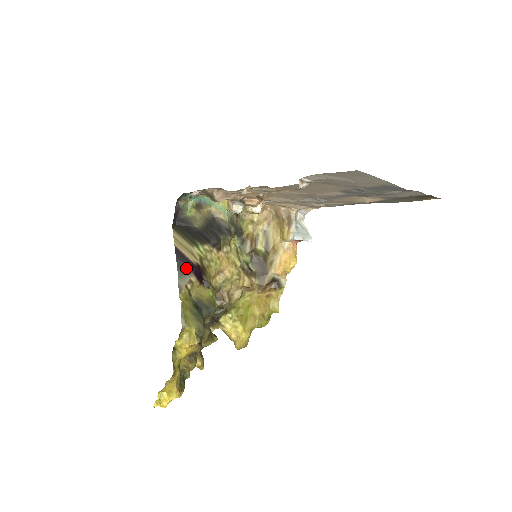
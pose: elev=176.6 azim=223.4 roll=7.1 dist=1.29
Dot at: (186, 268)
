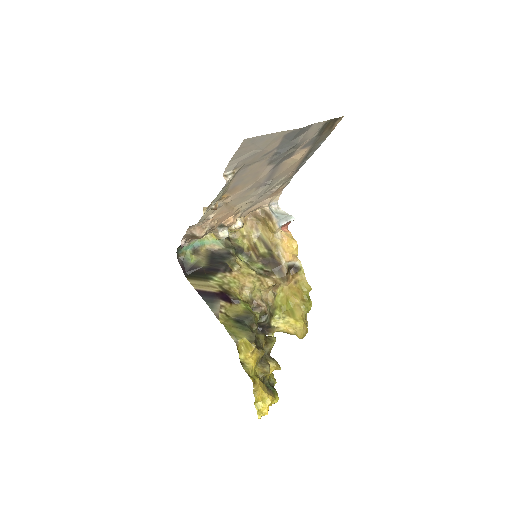
Dot at: (213, 299)
